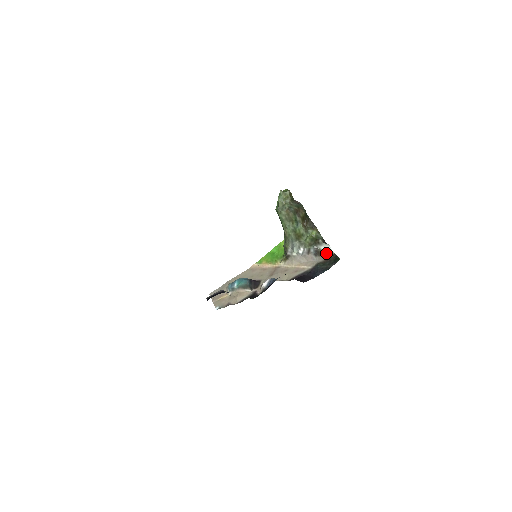
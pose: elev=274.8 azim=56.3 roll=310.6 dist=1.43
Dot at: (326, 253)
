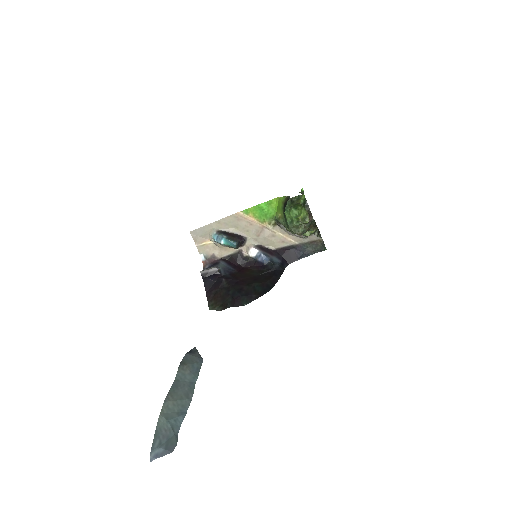
Dot at: (315, 235)
